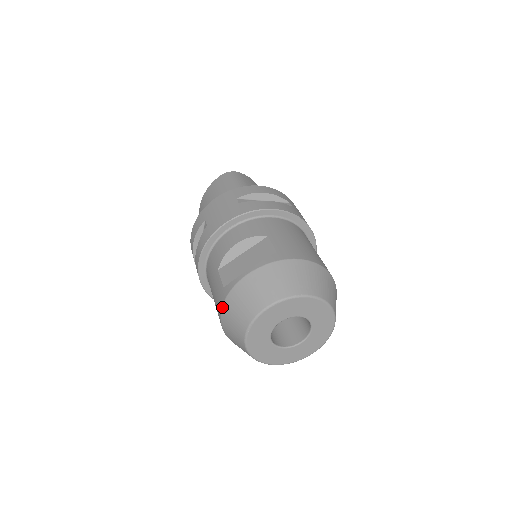
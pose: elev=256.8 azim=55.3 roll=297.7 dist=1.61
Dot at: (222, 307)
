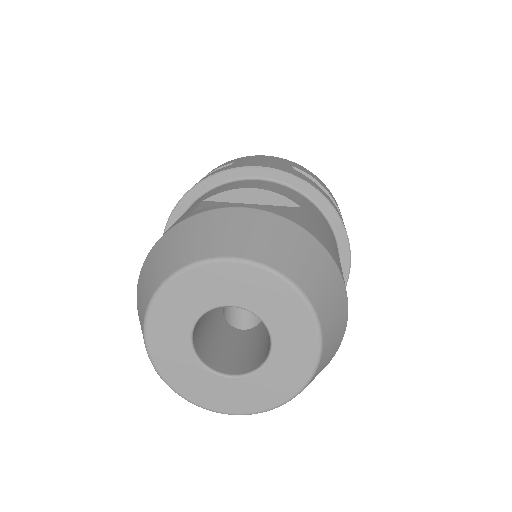
Dot at: (167, 231)
